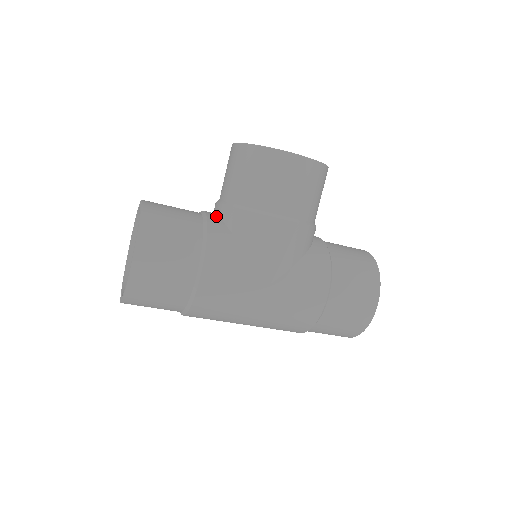
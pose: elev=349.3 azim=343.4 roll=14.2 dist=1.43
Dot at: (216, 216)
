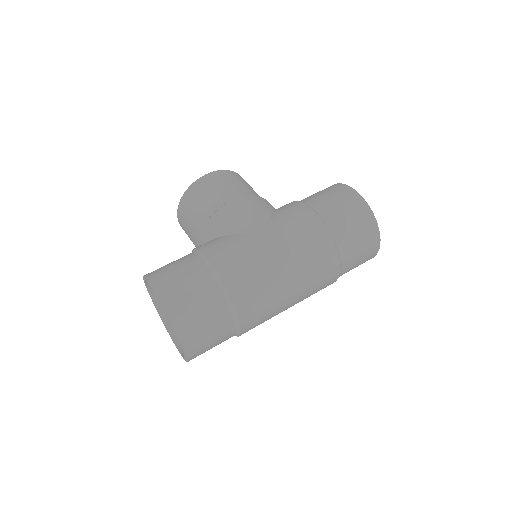
Dot at: occluded
